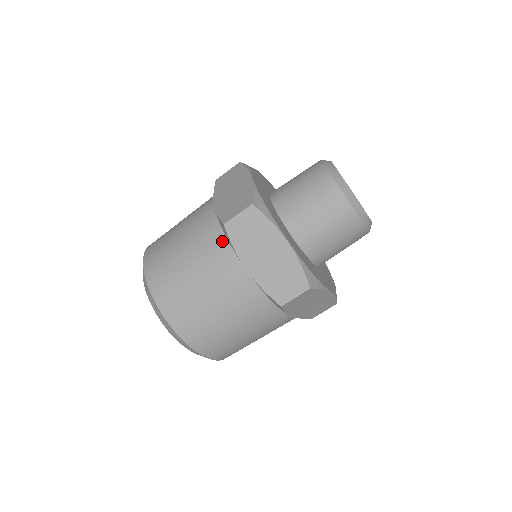
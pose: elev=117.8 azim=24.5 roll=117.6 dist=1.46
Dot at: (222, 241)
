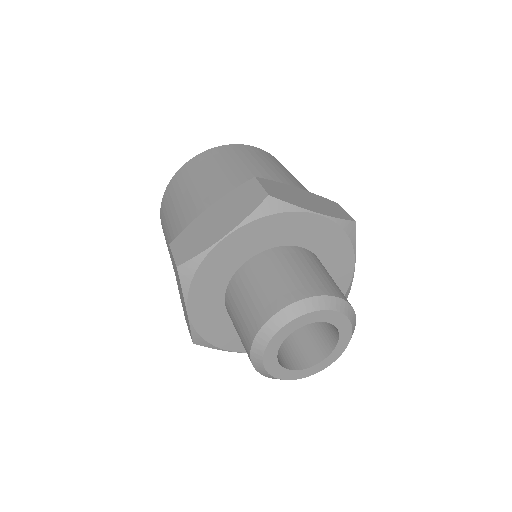
Dot at: occluded
